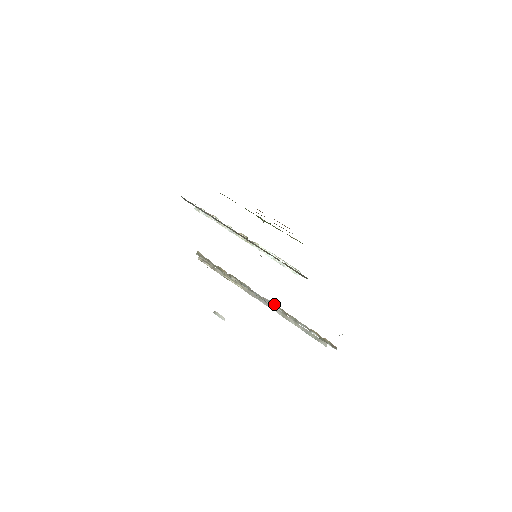
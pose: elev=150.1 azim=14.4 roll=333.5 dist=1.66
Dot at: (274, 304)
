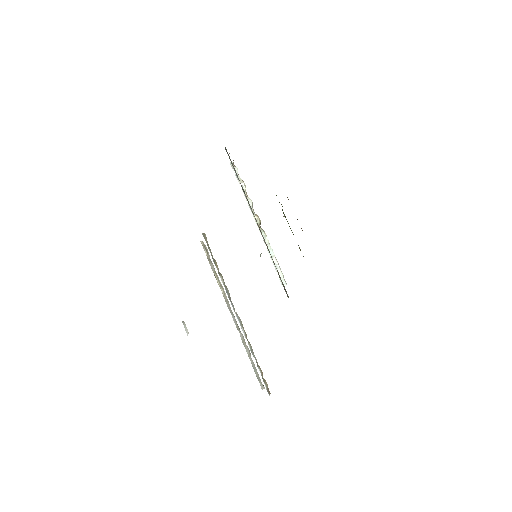
Dot at: (242, 324)
